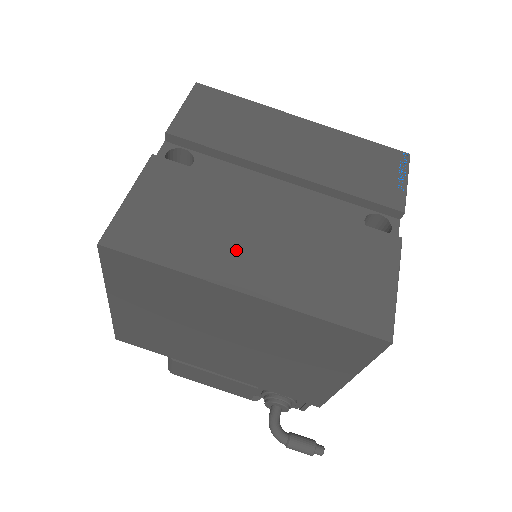
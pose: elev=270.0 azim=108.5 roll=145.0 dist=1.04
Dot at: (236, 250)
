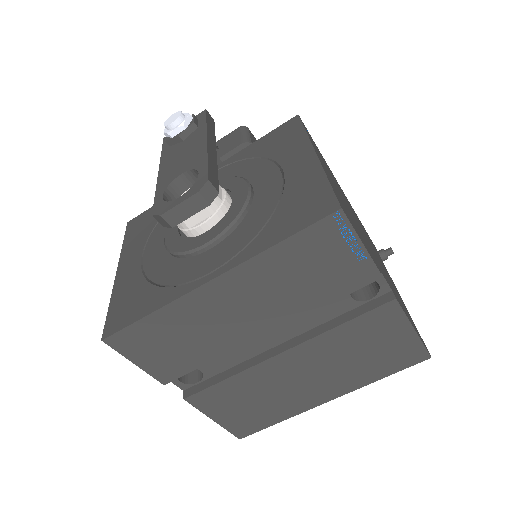
Dot at: (300, 393)
